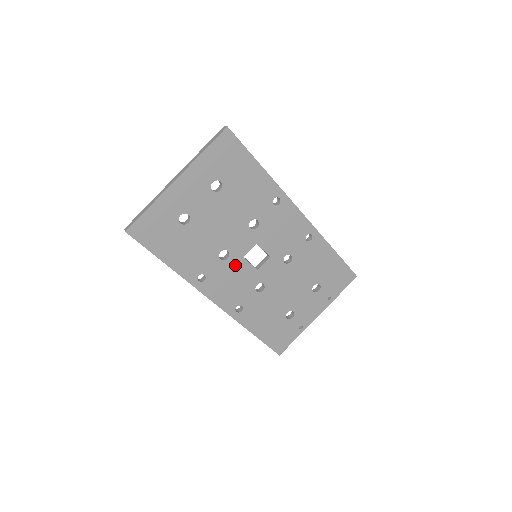
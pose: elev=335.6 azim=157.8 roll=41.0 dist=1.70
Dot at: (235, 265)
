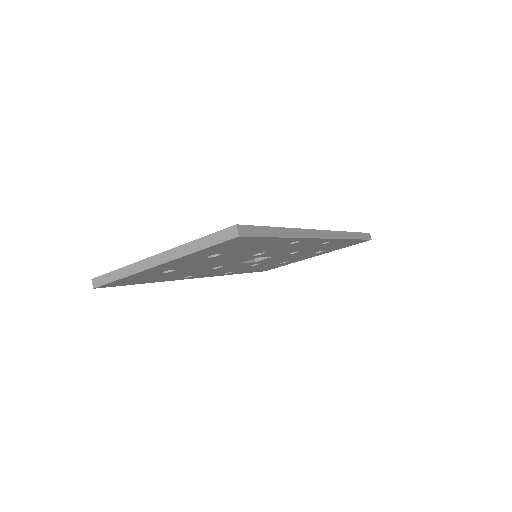
Dot at: (229, 266)
